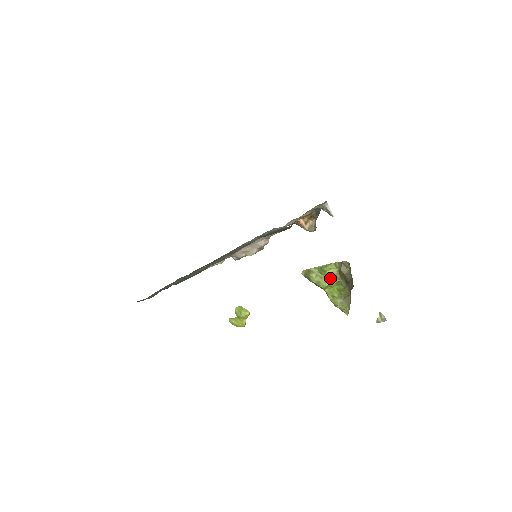
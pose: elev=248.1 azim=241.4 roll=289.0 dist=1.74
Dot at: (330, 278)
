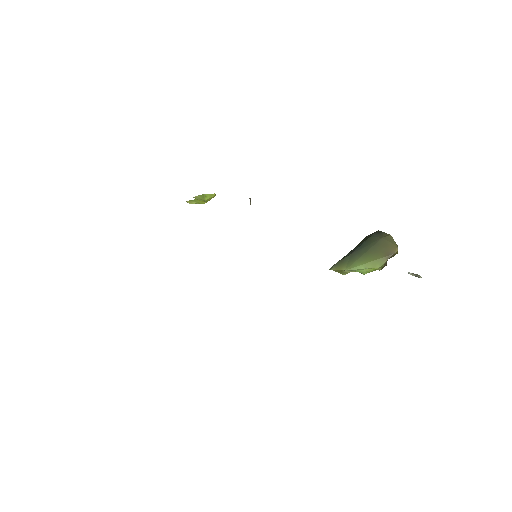
Dot at: occluded
